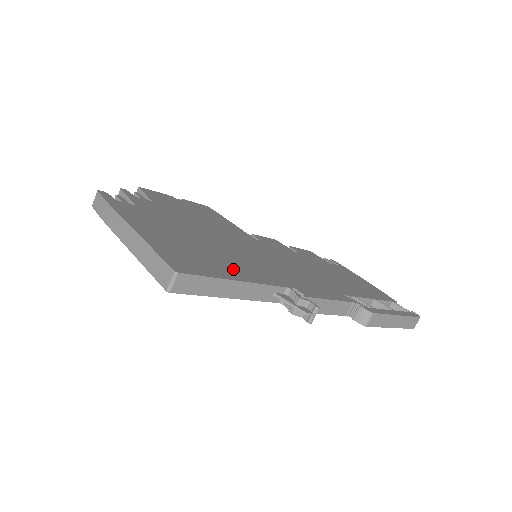
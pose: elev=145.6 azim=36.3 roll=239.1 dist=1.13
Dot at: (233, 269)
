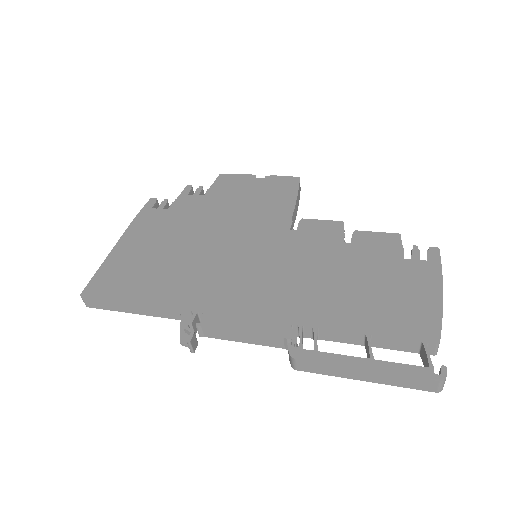
Dot at: (153, 288)
